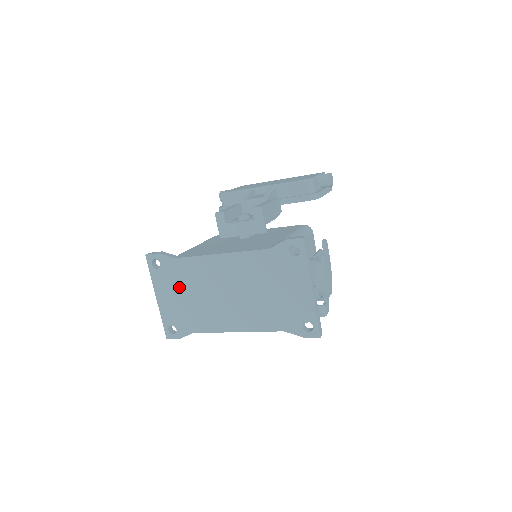
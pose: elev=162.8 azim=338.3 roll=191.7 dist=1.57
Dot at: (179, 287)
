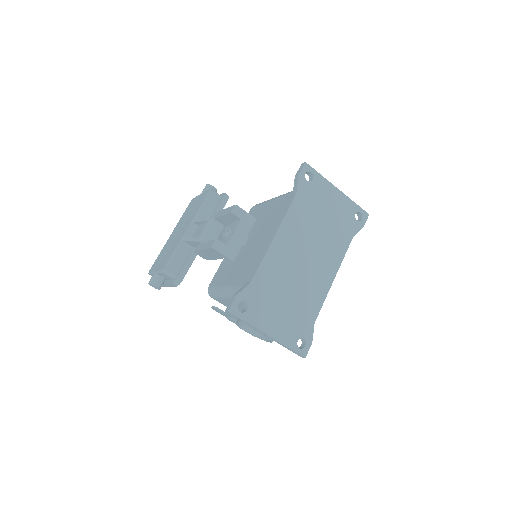
Dot at: (274, 301)
